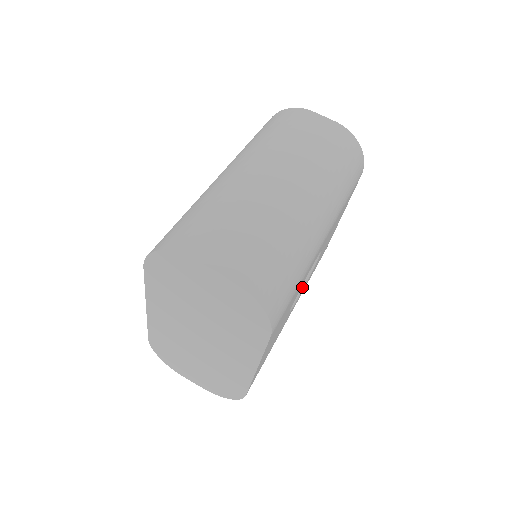
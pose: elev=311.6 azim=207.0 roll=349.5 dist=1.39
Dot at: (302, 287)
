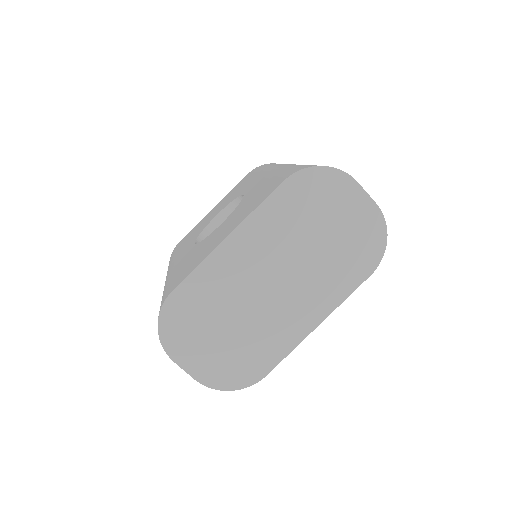
Dot at: occluded
